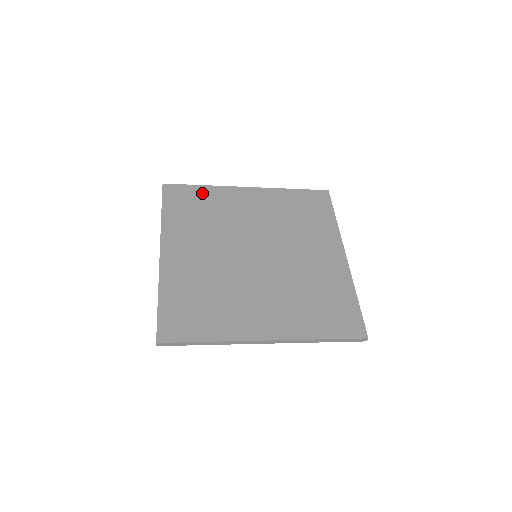
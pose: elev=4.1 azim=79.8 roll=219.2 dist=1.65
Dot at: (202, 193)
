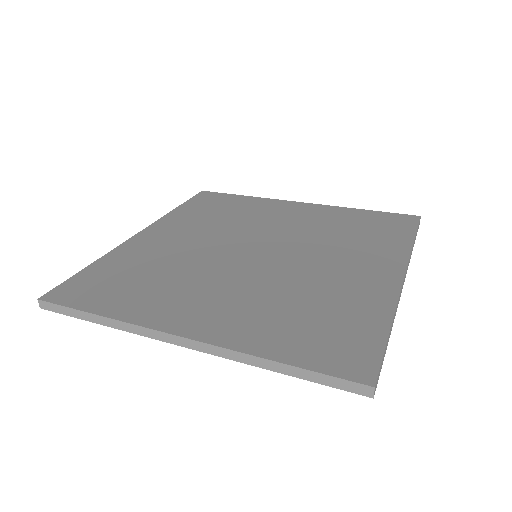
Dot at: (238, 200)
